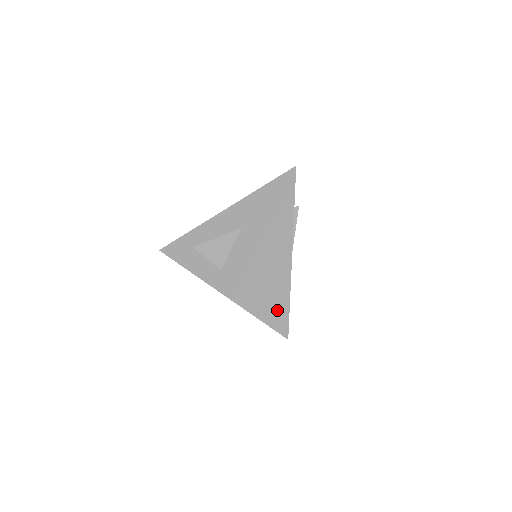
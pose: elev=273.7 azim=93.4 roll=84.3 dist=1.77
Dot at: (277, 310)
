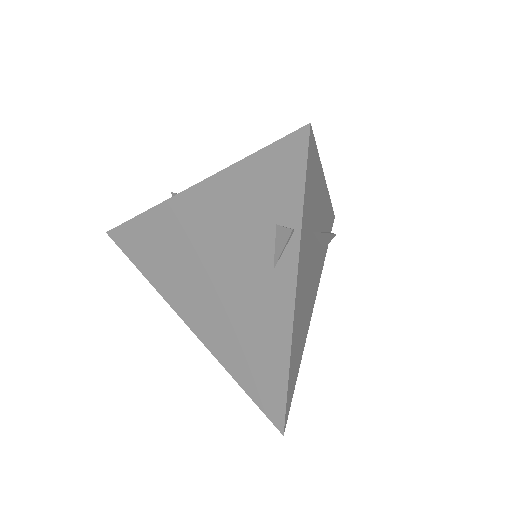
Dot at: occluded
